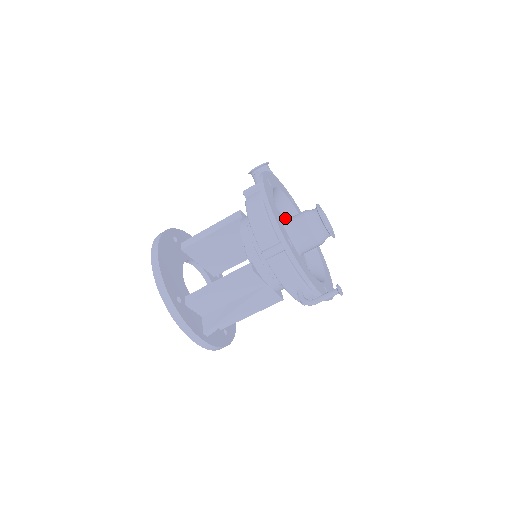
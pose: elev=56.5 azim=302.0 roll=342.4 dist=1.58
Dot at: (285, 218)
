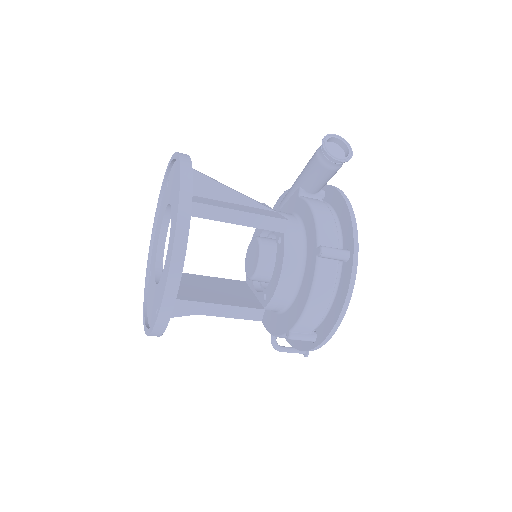
Dot at: occluded
